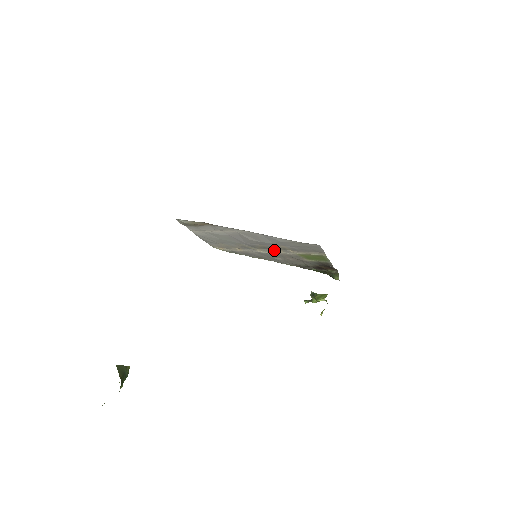
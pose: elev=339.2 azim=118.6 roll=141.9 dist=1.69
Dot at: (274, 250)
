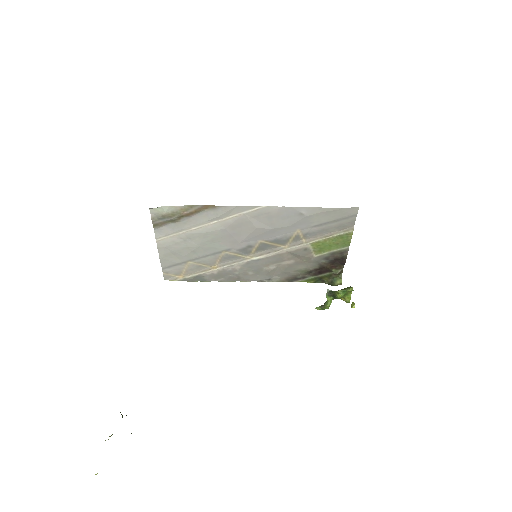
Dot at: (276, 248)
